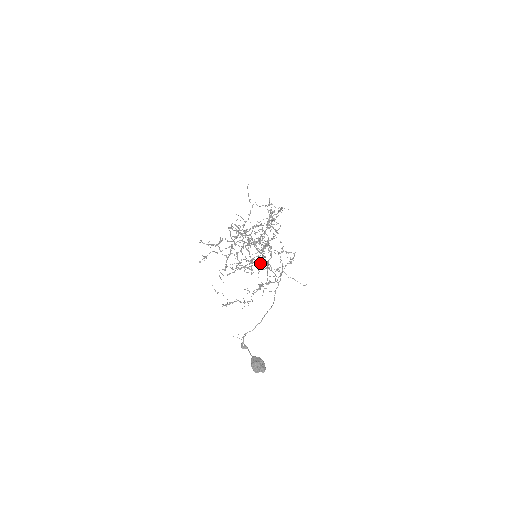
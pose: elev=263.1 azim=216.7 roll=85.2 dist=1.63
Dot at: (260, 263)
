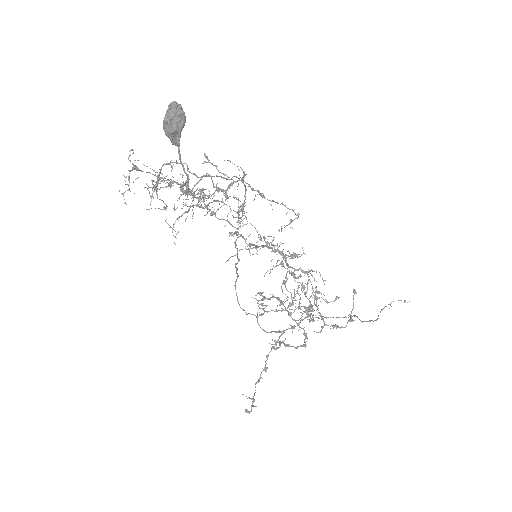
Dot at: (319, 332)
